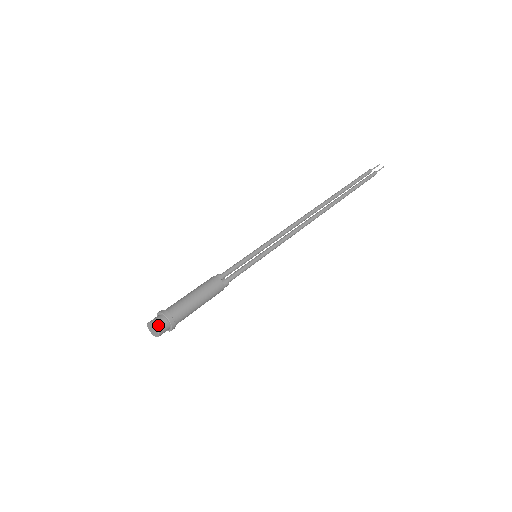
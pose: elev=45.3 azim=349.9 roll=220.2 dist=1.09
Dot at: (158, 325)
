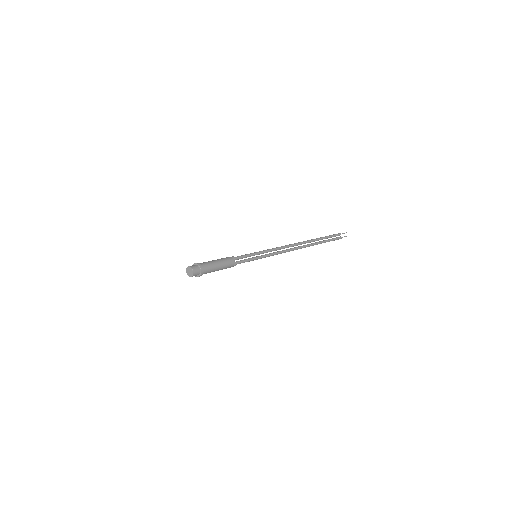
Dot at: (195, 273)
